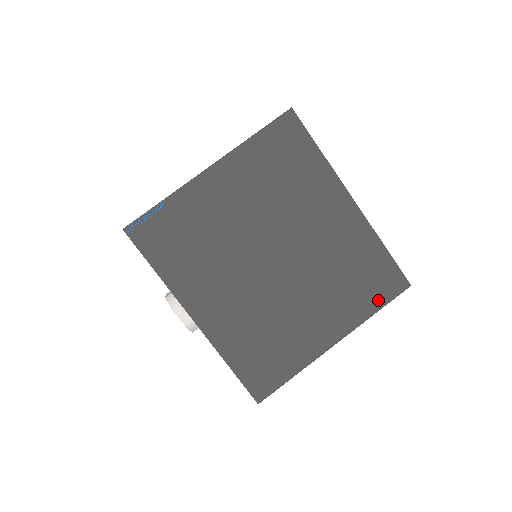
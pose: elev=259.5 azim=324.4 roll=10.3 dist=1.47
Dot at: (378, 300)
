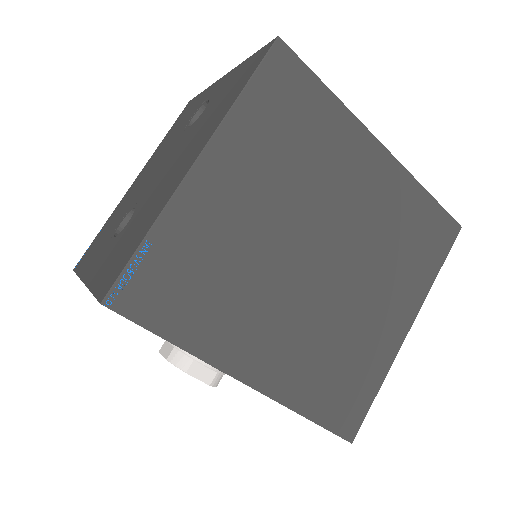
Dot at: (436, 259)
